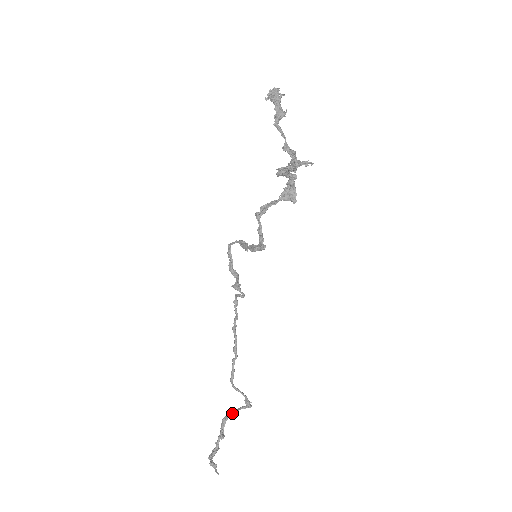
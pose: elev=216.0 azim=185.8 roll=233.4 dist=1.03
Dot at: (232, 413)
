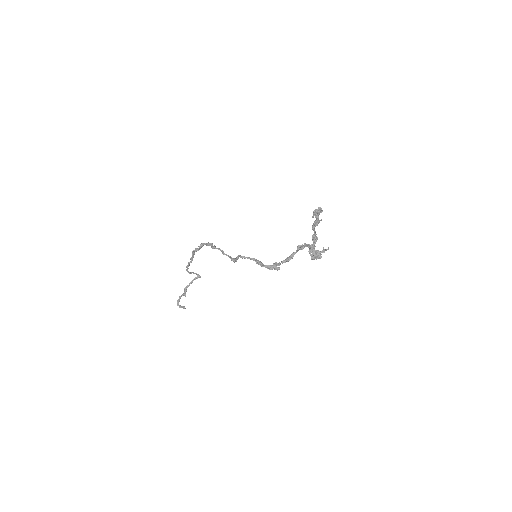
Dot at: occluded
